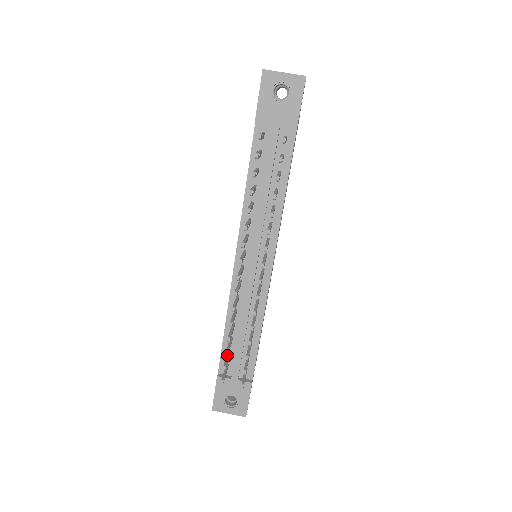
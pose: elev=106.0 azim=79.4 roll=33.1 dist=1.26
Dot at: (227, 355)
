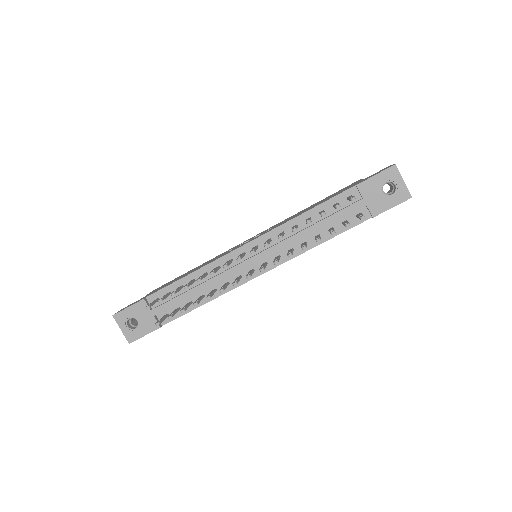
Dot at: occluded
